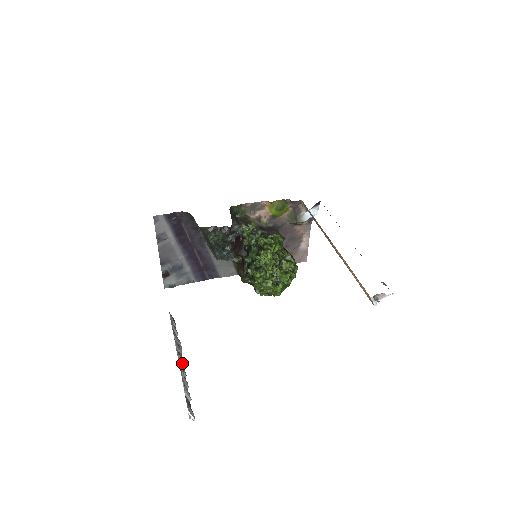
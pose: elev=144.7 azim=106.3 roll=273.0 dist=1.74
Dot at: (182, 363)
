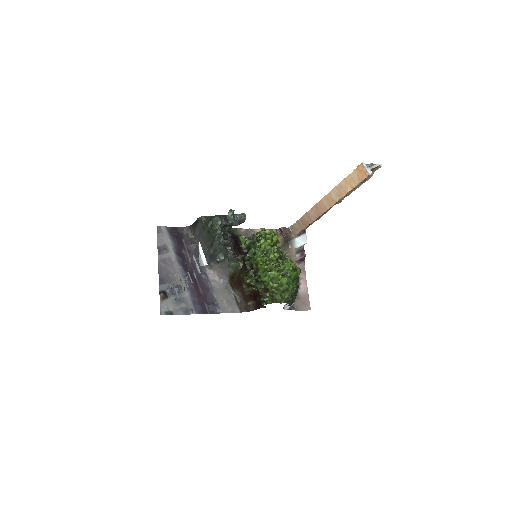
Dot at: (187, 274)
